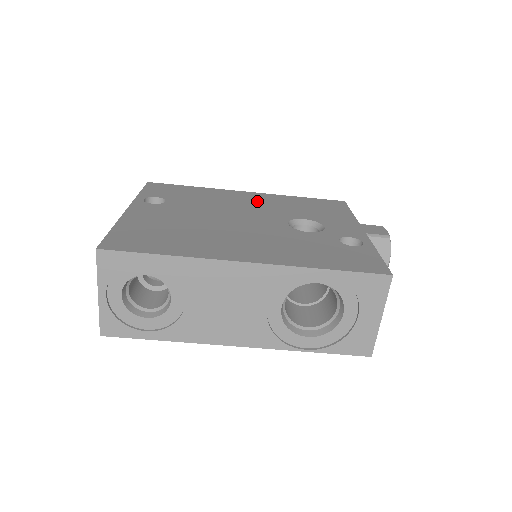
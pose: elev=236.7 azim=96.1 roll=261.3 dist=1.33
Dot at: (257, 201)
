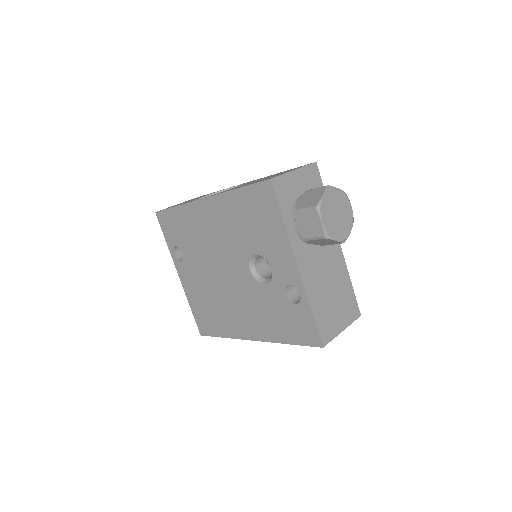
Dot at: (218, 224)
